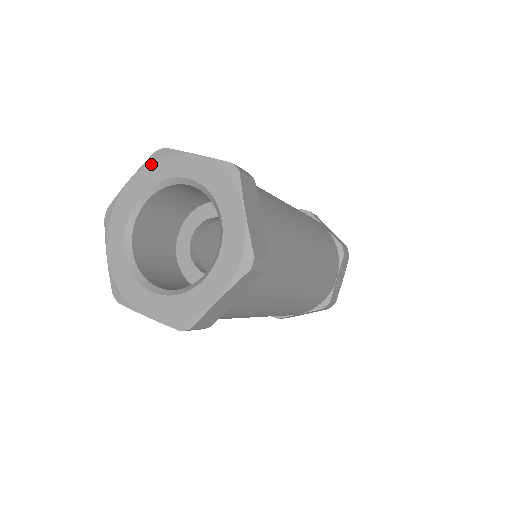
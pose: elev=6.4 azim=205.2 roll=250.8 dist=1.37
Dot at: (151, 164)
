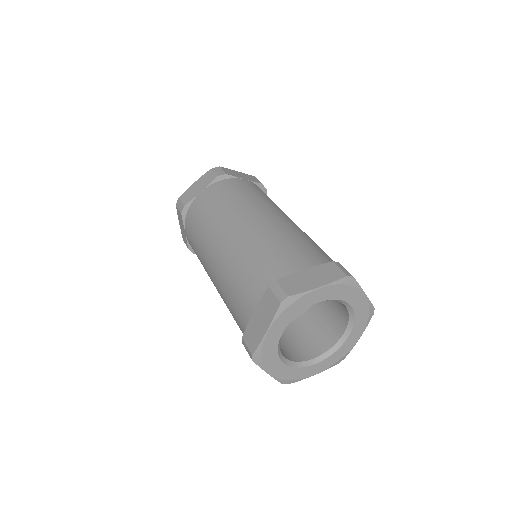
Dot at: (340, 285)
